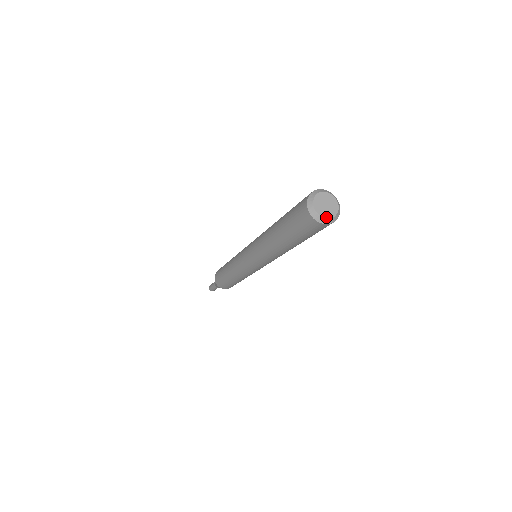
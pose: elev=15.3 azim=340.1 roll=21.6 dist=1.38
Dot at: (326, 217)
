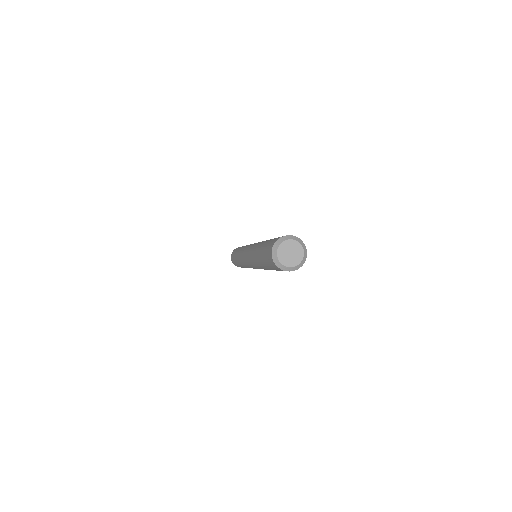
Dot at: (285, 265)
